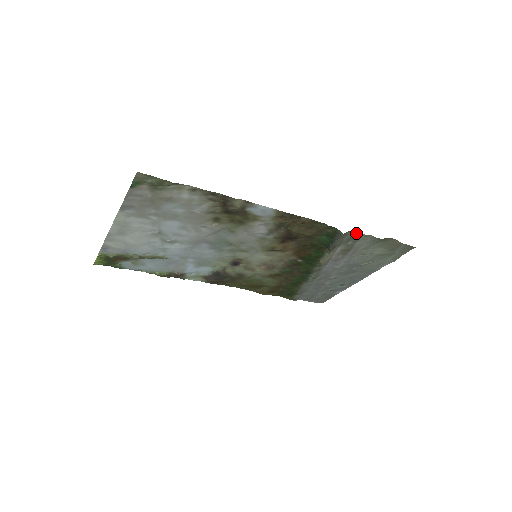
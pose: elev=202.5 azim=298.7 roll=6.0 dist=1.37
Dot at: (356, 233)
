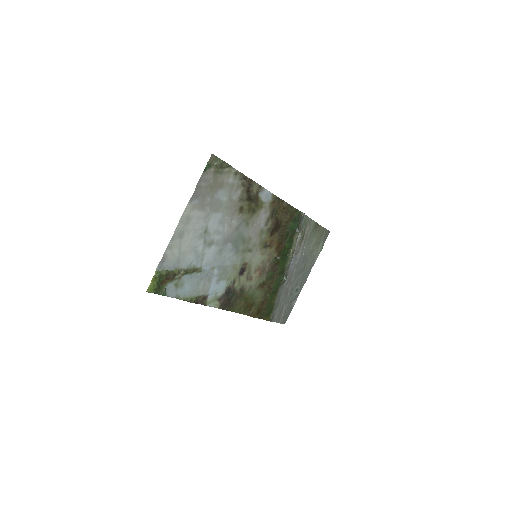
Dot at: (307, 217)
